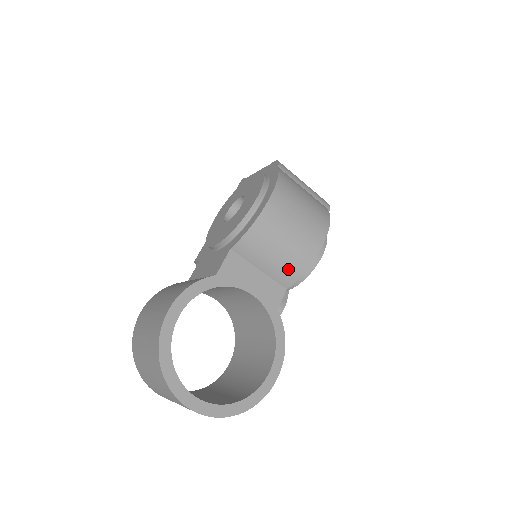
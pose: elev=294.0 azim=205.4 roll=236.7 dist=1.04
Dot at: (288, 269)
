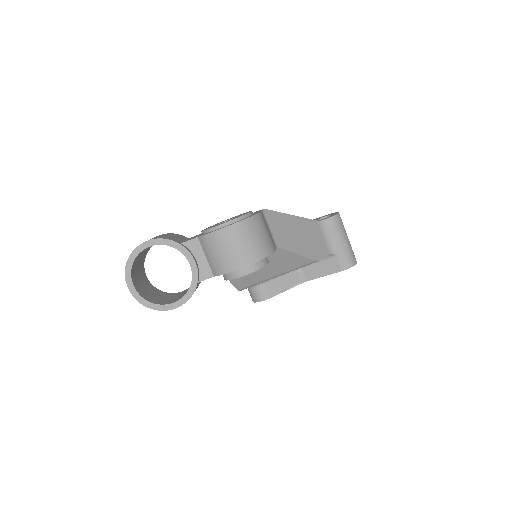
Dot at: (216, 267)
